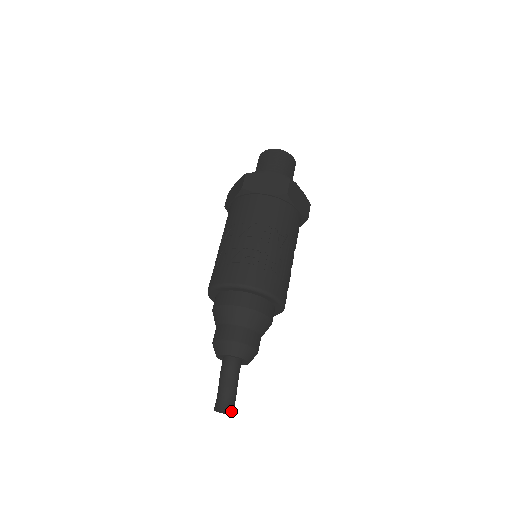
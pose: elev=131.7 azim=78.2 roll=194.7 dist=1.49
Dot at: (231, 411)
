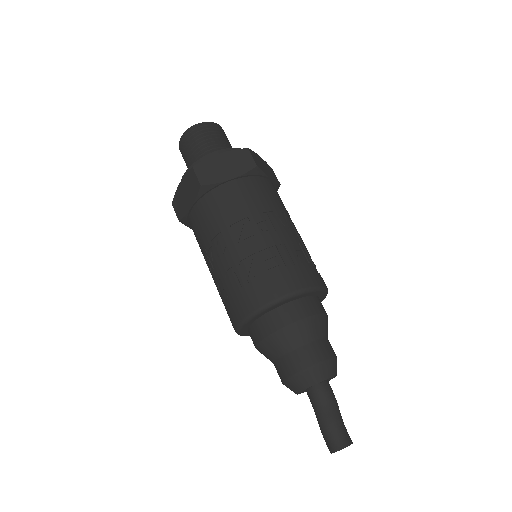
Dot at: (351, 441)
